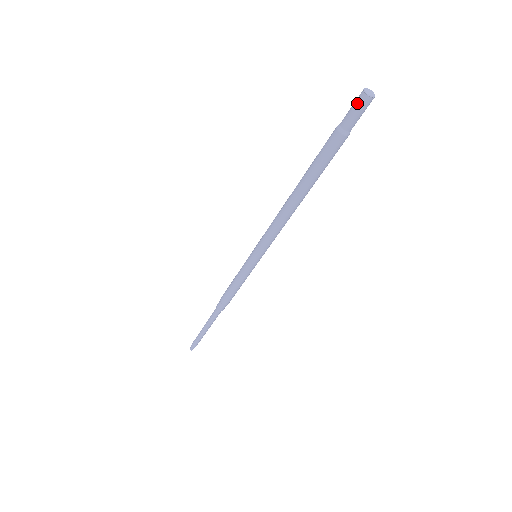
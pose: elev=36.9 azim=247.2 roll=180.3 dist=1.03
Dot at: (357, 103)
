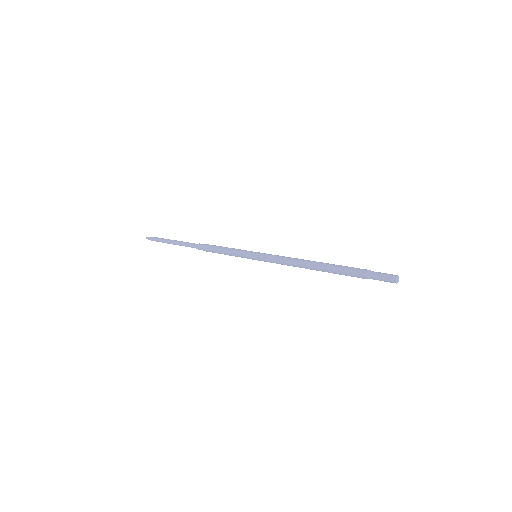
Dot at: (388, 280)
